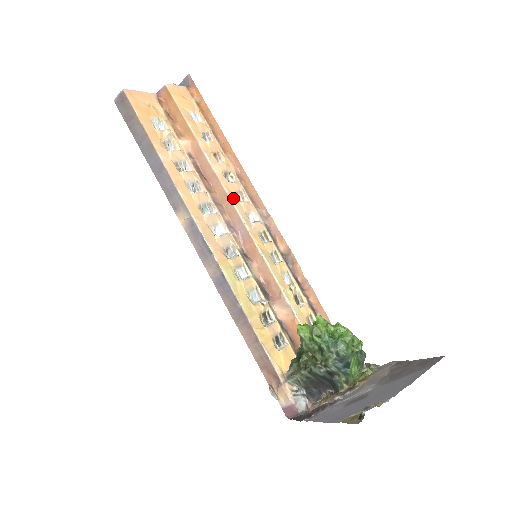
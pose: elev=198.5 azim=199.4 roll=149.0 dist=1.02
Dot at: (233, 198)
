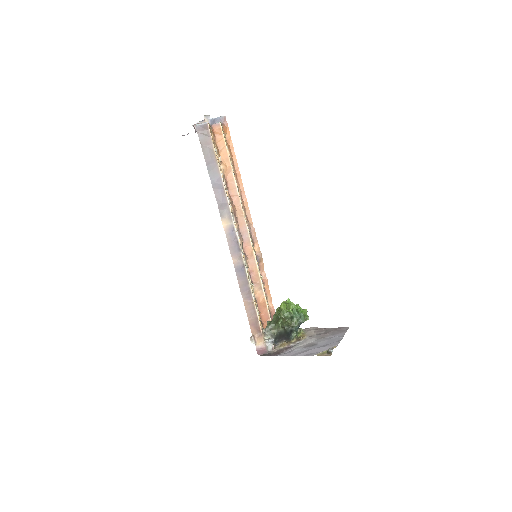
Dot at: (244, 214)
